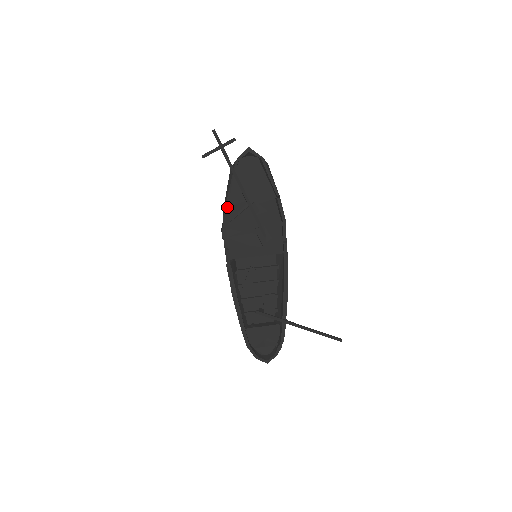
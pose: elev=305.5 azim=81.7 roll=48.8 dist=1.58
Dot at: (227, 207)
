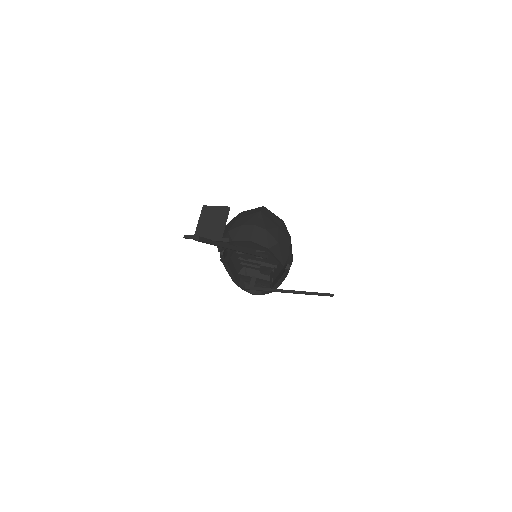
Dot at: occluded
